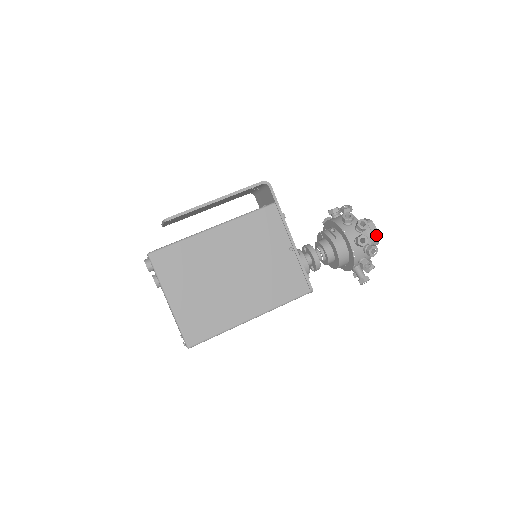
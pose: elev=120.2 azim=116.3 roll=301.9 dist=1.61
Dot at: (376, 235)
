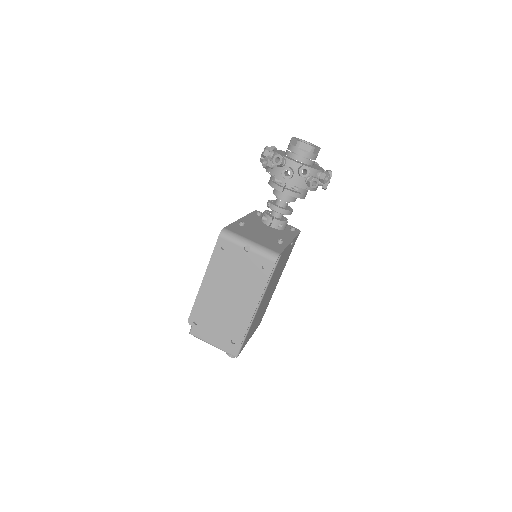
Dot at: occluded
